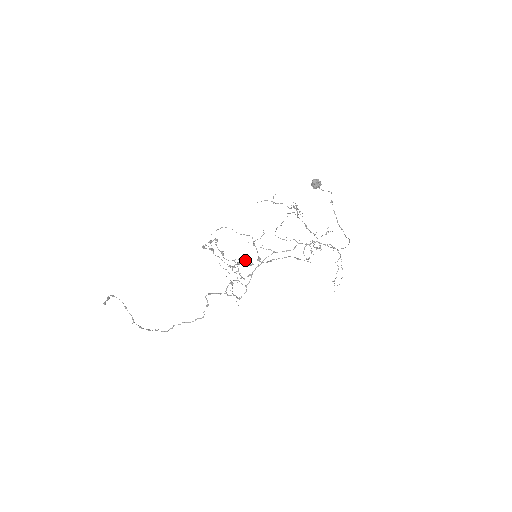
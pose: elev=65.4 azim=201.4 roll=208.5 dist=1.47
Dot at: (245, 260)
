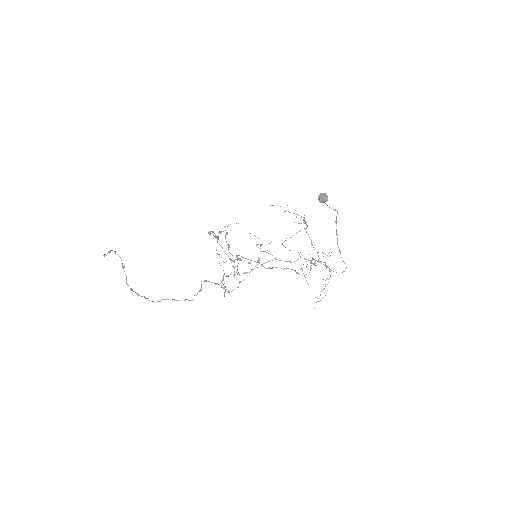
Dot at: (247, 259)
